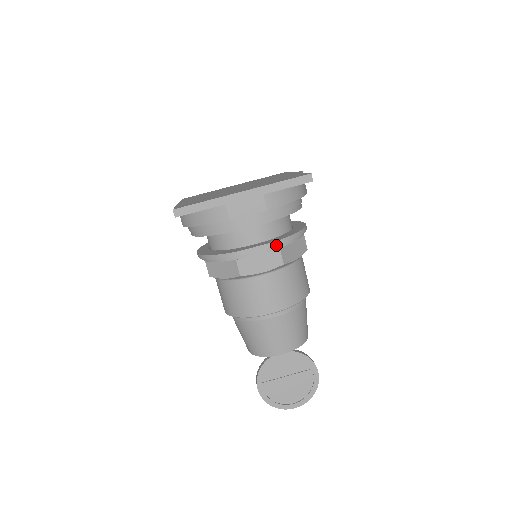
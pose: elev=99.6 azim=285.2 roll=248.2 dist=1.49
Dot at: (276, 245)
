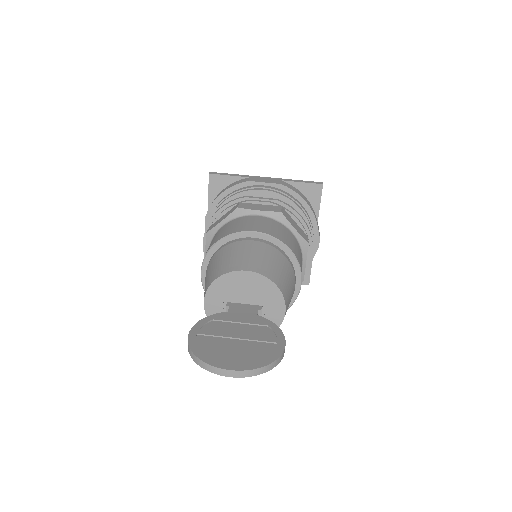
Dot at: (279, 201)
